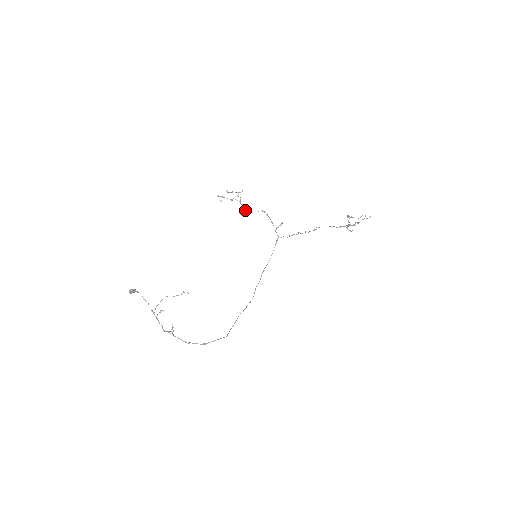
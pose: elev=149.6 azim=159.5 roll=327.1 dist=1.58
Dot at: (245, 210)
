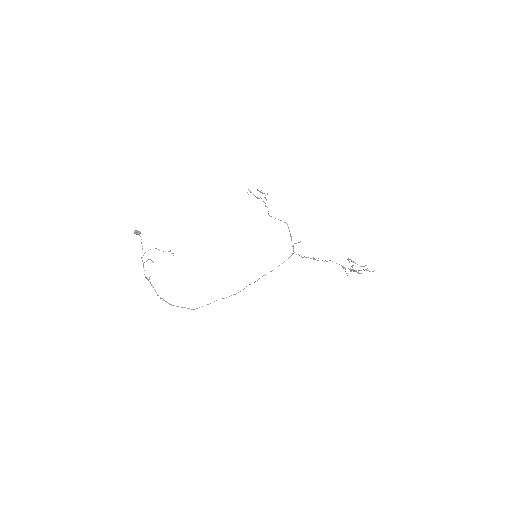
Dot at: (268, 213)
